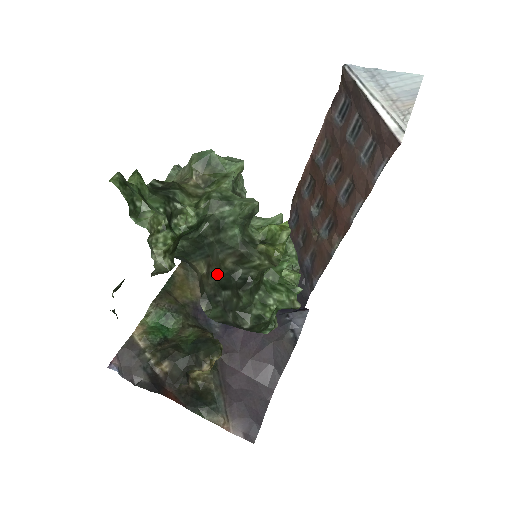
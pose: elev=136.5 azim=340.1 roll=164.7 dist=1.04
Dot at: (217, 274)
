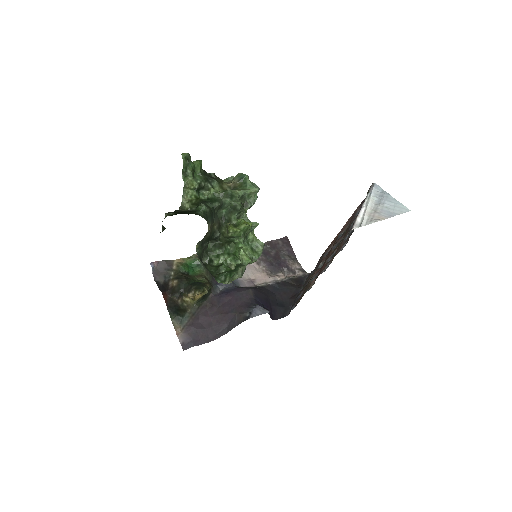
Dot at: (211, 232)
